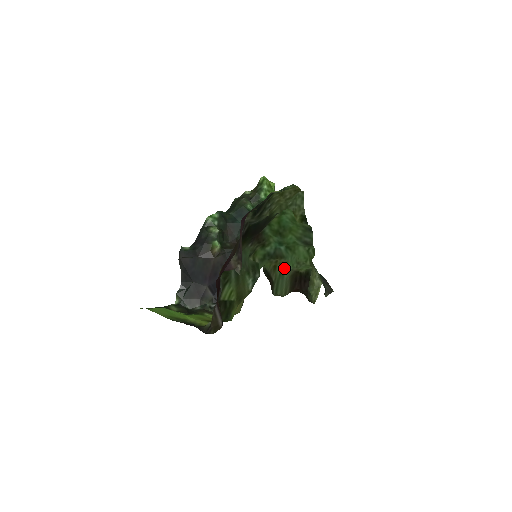
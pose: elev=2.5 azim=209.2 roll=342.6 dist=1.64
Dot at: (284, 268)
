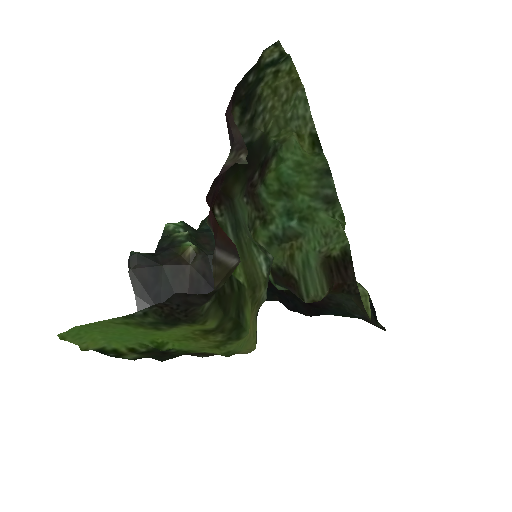
Dot at: (306, 253)
